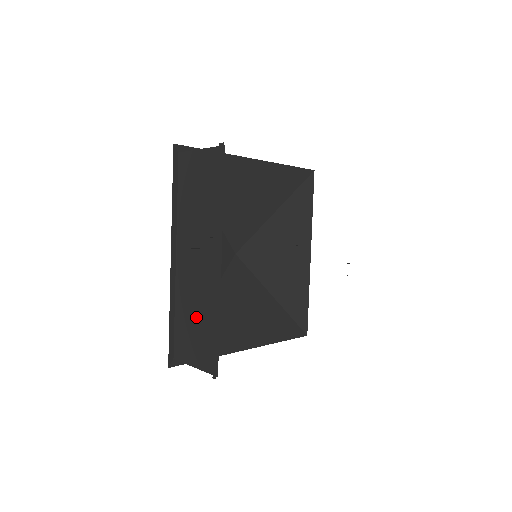
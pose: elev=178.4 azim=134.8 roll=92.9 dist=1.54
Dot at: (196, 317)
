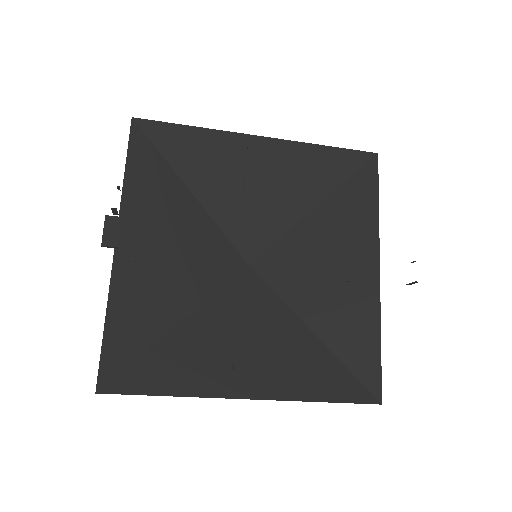
Dot at: occluded
